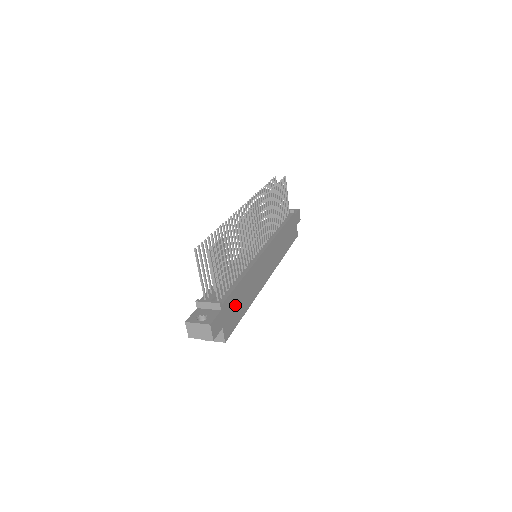
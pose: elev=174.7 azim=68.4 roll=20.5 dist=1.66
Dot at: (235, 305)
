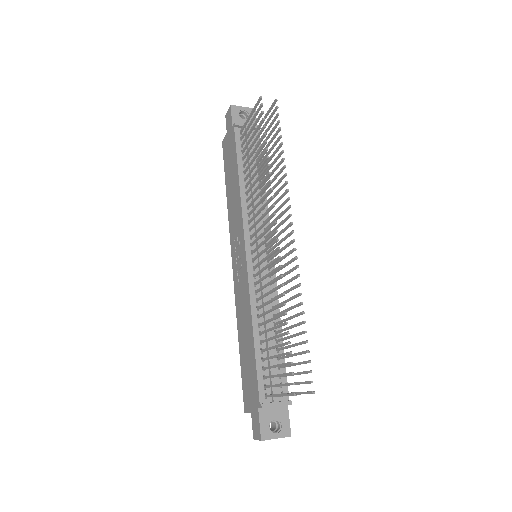
Dot at: occluded
